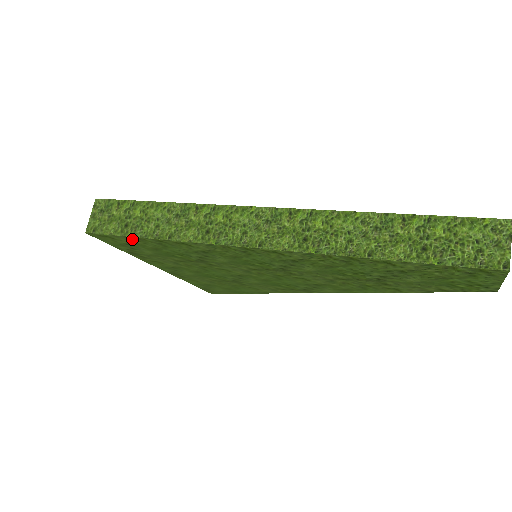
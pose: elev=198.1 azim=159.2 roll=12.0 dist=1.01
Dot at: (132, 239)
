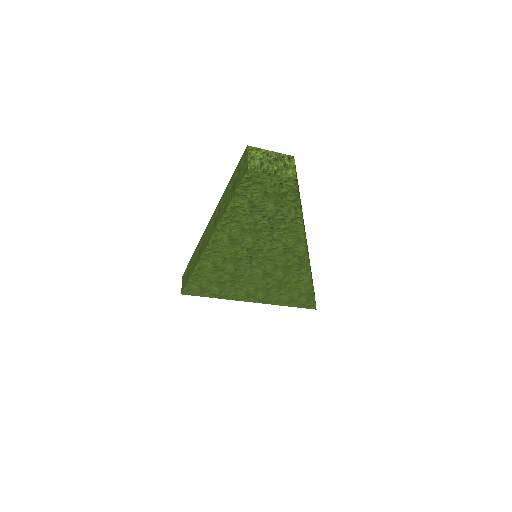
Dot at: (192, 283)
